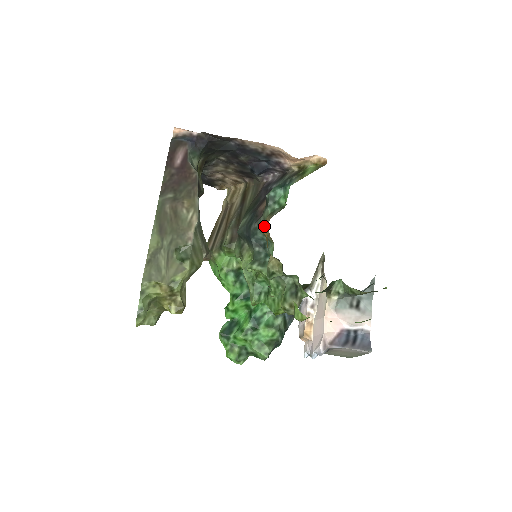
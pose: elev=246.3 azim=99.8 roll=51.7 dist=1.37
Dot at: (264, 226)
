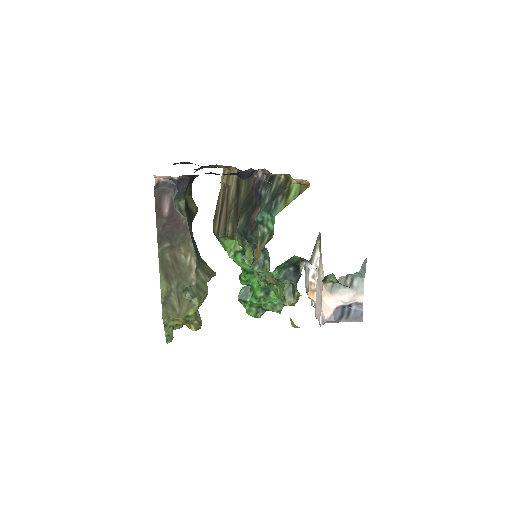
Dot at: (256, 255)
